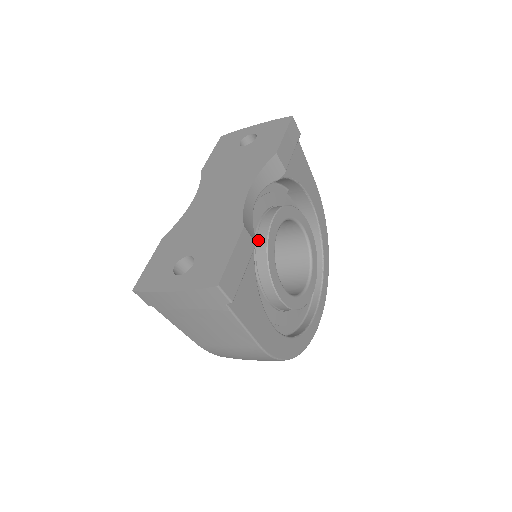
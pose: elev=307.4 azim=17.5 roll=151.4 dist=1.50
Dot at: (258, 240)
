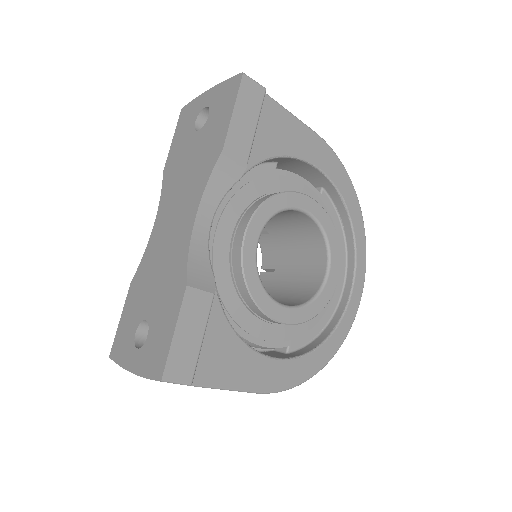
Dot at: (233, 264)
